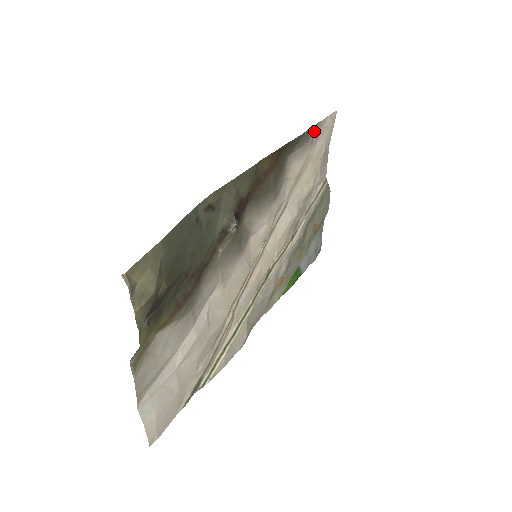
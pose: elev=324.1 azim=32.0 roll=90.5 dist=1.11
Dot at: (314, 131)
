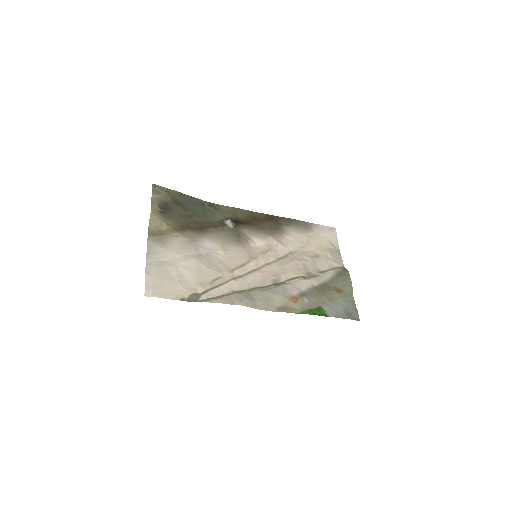
Dot at: (310, 226)
